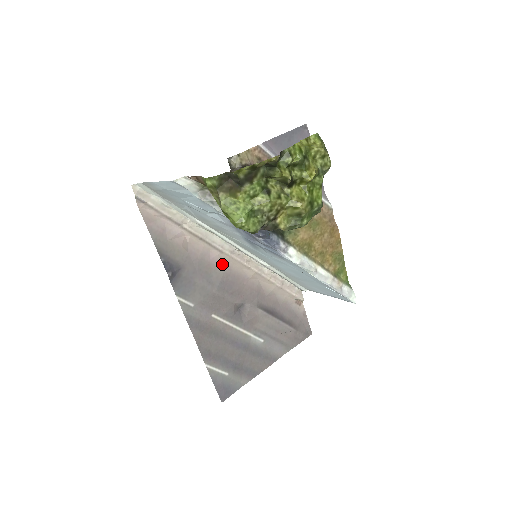
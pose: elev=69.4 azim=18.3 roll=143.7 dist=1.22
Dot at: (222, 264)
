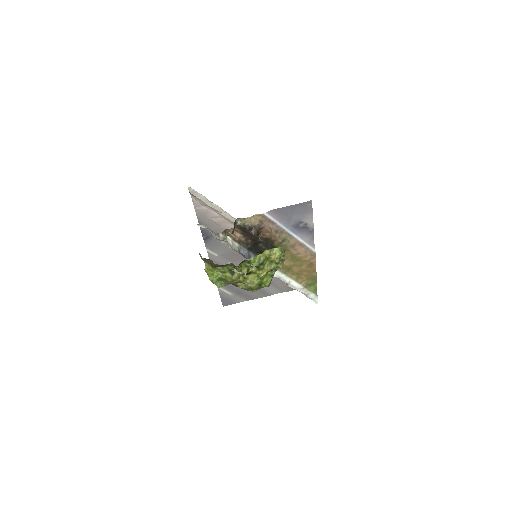
Dot at: occluded
